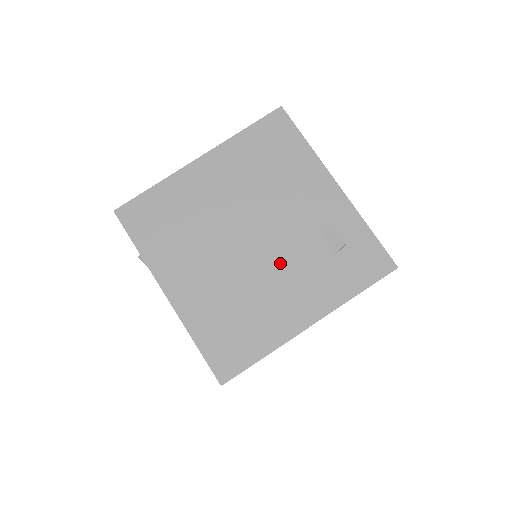
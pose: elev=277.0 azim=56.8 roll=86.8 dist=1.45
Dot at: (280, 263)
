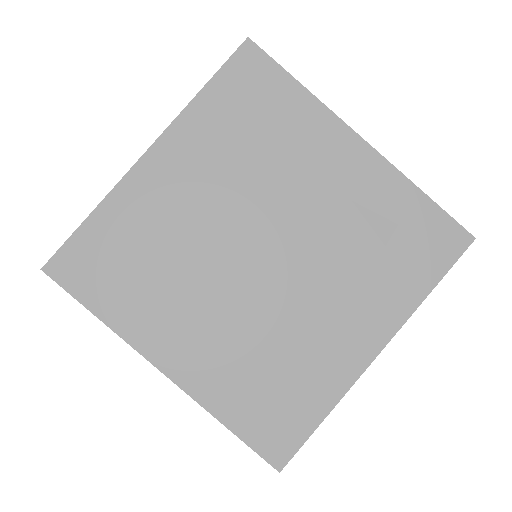
Dot at: (312, 278)
